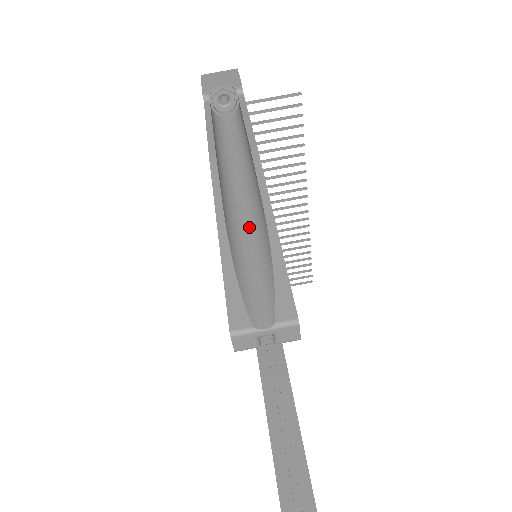
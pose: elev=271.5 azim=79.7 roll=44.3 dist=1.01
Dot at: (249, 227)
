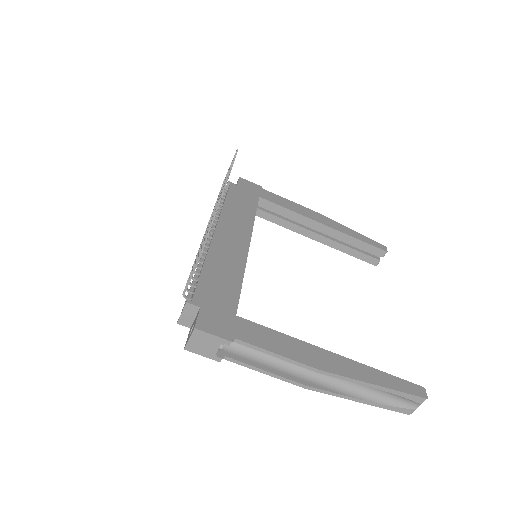
Dot at: (359, 384)
